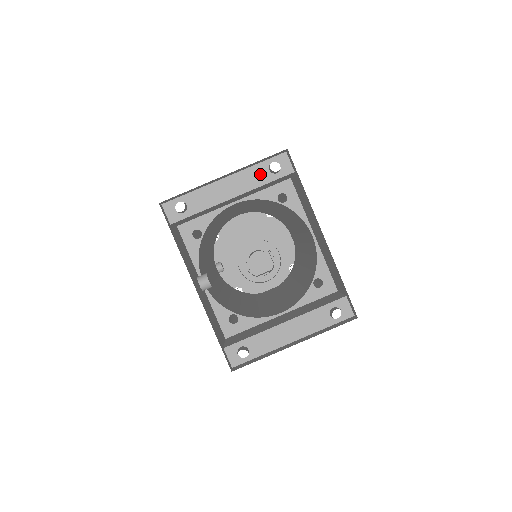
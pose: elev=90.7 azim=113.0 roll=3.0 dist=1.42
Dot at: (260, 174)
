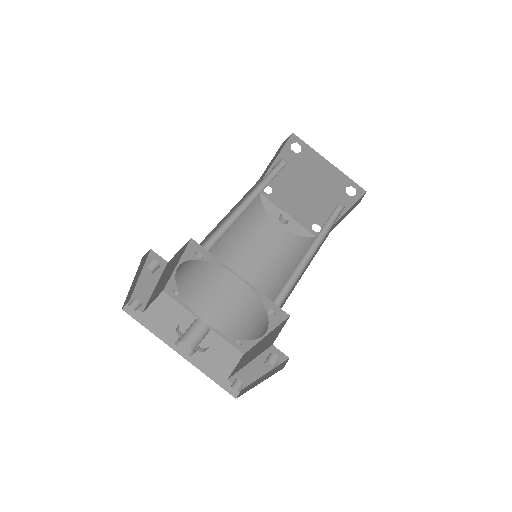
Dot at: occluded
